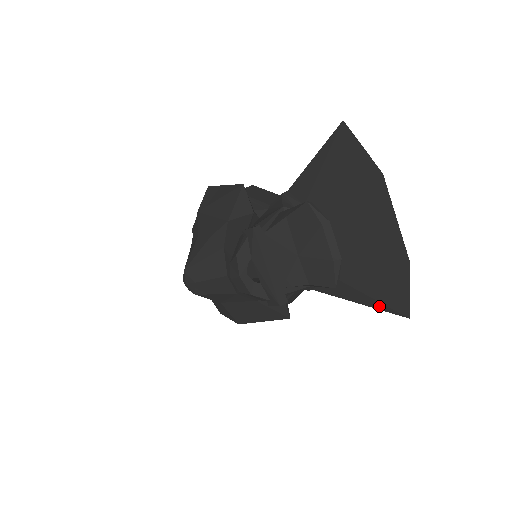
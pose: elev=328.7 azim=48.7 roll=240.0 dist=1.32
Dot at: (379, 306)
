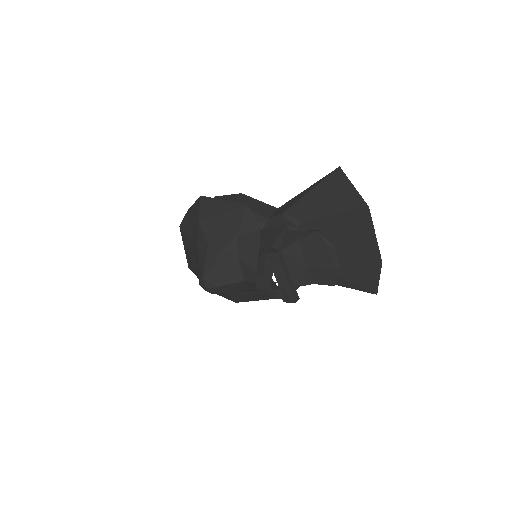
Dot at: (355, 288)
